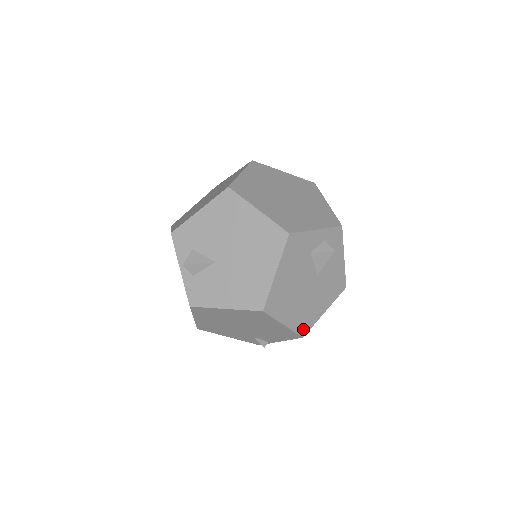
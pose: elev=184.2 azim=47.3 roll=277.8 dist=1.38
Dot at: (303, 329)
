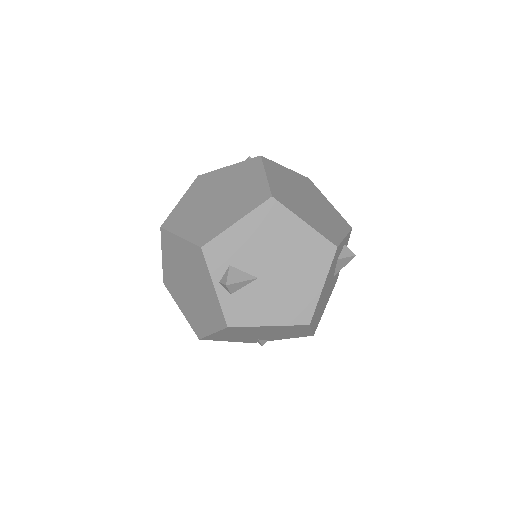
Dot at: (315, 328)
